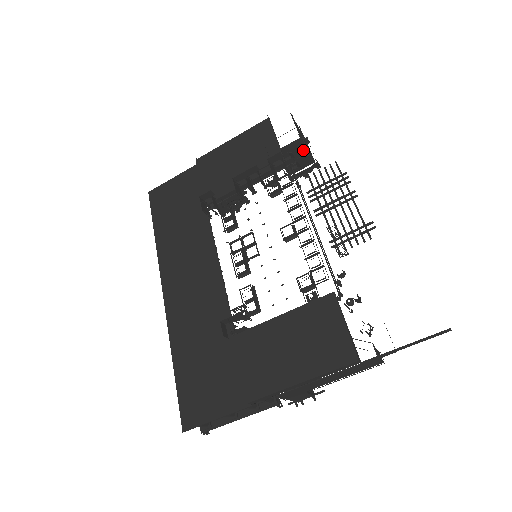
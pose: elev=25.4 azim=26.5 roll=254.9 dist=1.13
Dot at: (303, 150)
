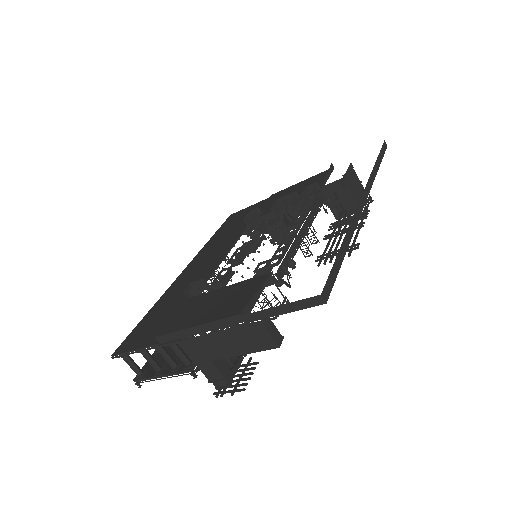
Dot at: occluded
